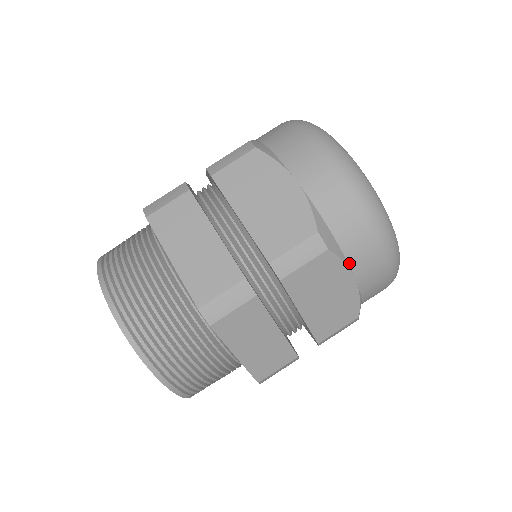
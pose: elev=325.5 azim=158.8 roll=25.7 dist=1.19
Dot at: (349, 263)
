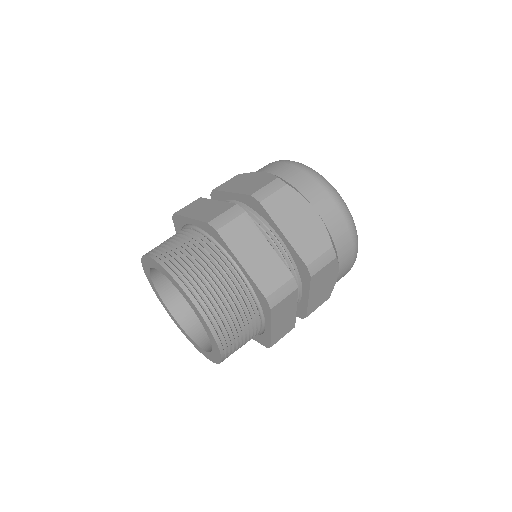
Dot at: (339, 265)
